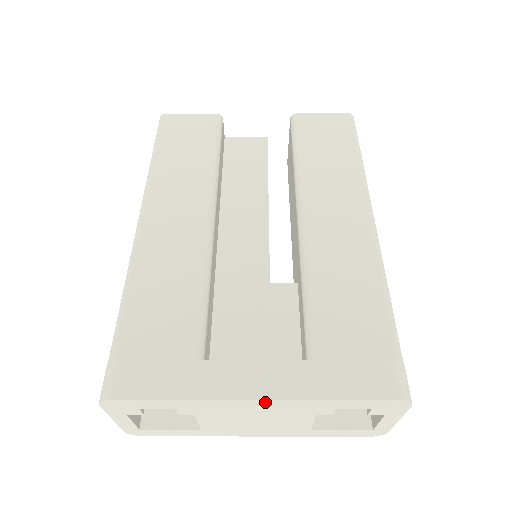
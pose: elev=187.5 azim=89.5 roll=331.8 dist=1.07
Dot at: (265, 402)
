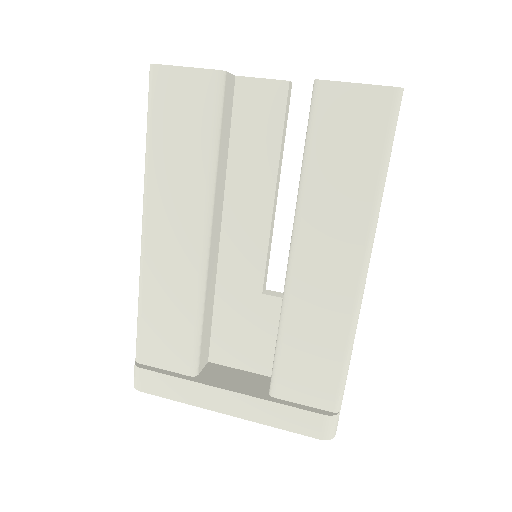
Dot at: (234, 413)
